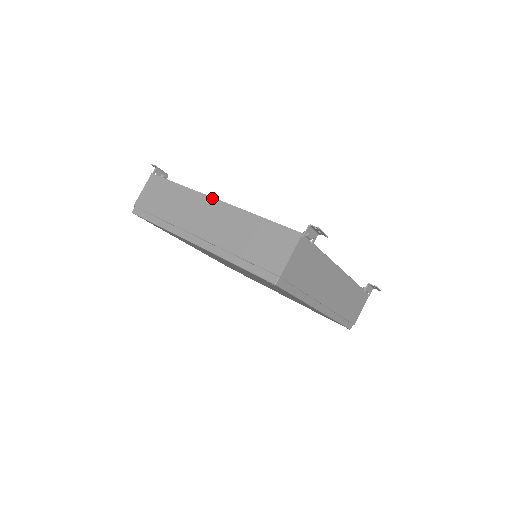
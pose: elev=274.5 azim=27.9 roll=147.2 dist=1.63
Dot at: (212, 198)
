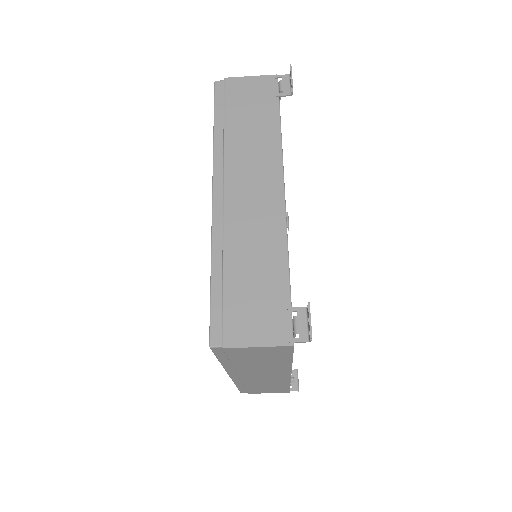
Dot at: (290, 375)
